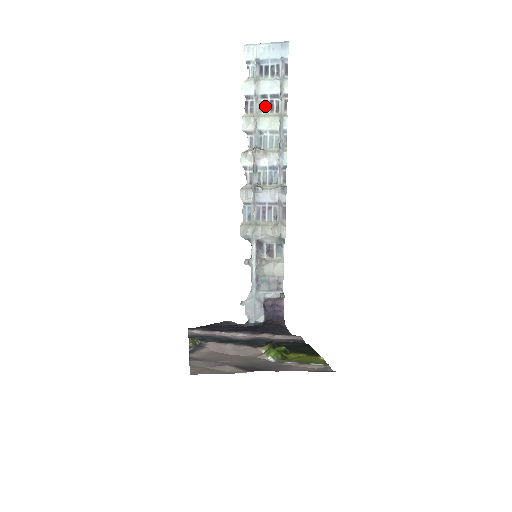
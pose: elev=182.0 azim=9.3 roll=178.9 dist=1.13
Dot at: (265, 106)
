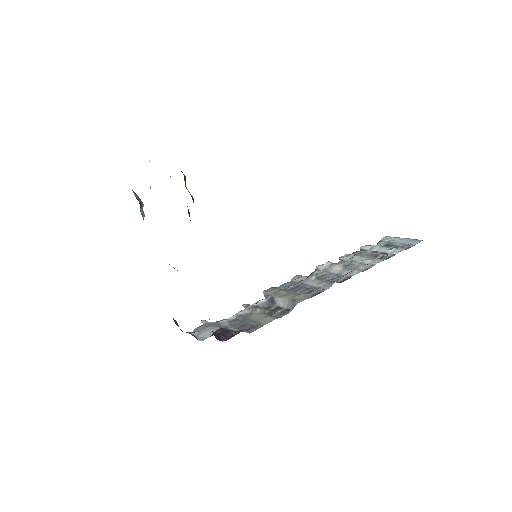
Dot at: (371, 255)
